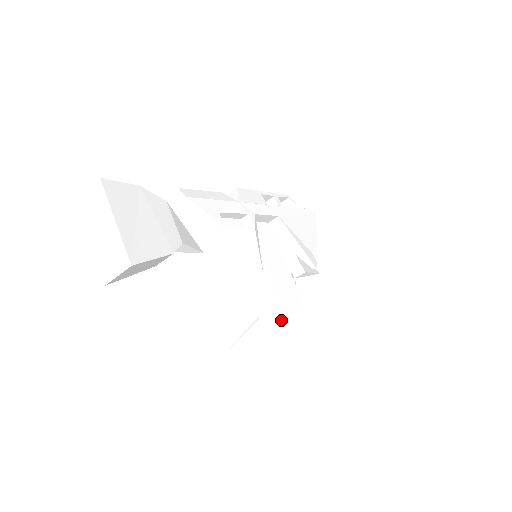
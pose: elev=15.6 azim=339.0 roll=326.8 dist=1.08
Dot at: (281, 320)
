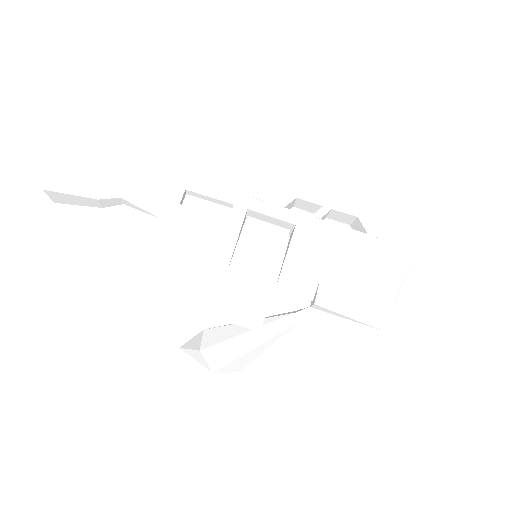
Dot at: (261, 335)
